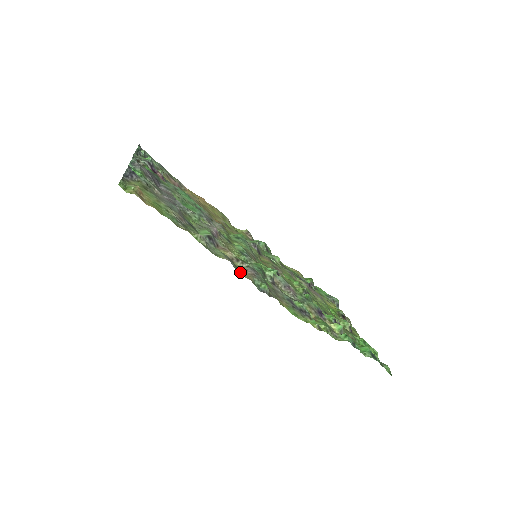
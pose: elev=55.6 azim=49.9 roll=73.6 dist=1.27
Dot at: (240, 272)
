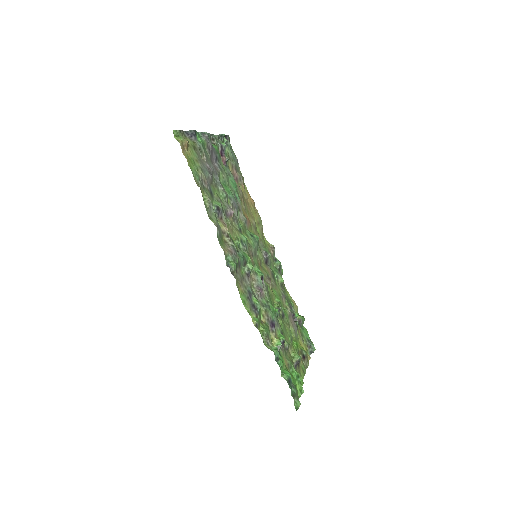
Dot at: (221, 242)
